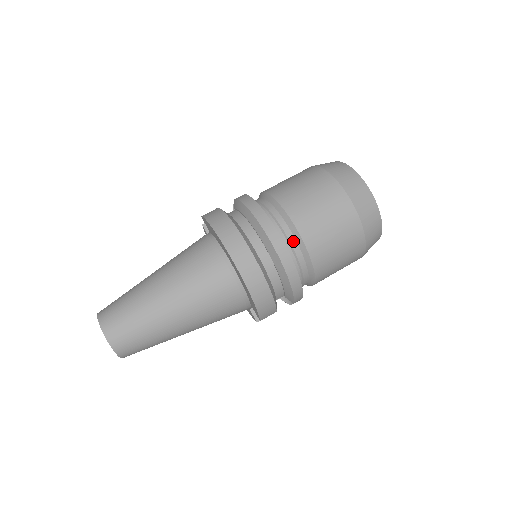
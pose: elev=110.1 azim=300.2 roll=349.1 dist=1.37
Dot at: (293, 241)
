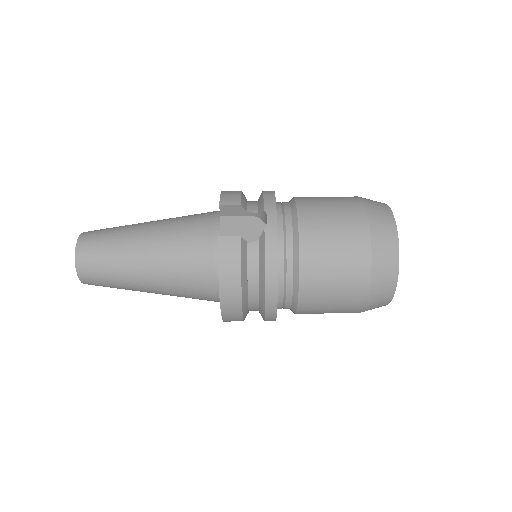
Dot at: (288, 308)
